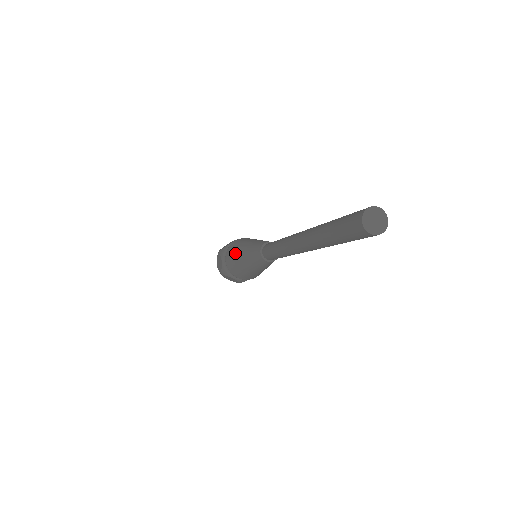
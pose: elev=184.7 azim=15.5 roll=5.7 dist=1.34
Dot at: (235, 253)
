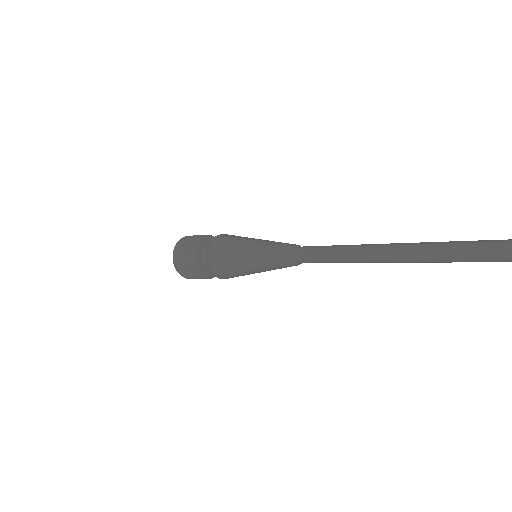
Dot at: (234, 262)
